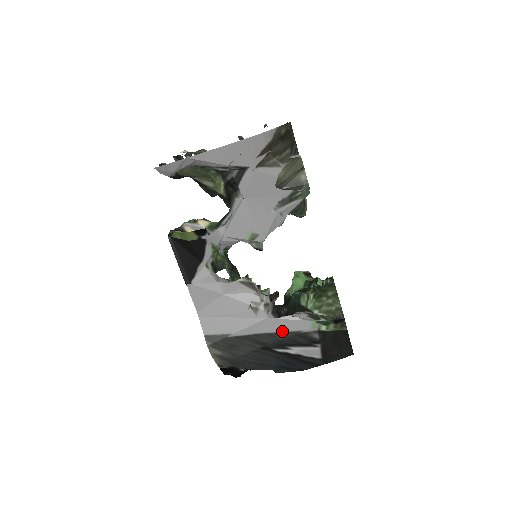
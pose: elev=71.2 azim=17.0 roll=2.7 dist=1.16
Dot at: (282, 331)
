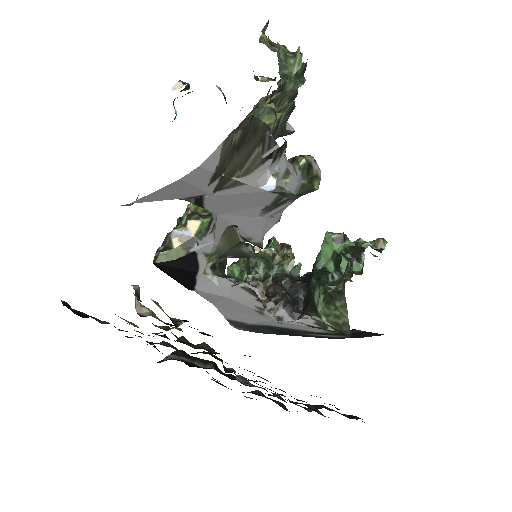
Dot at: (293, 328)
